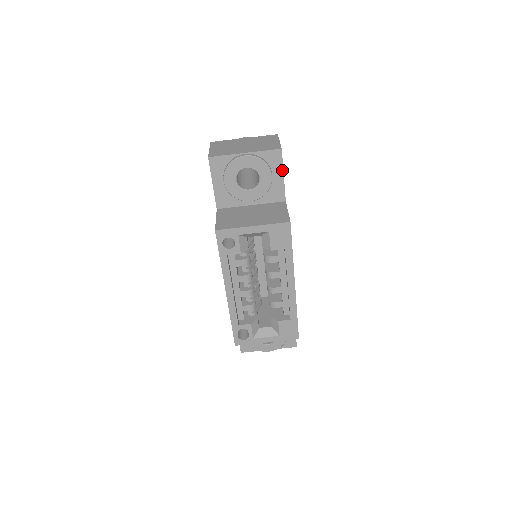
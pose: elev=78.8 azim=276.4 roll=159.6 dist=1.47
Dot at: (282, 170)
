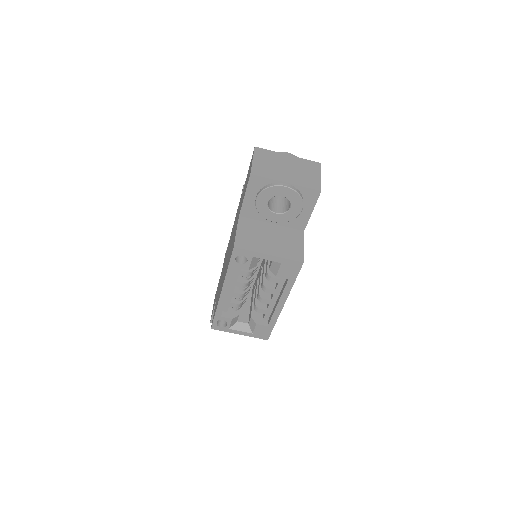
Dot at: (313, 207)
